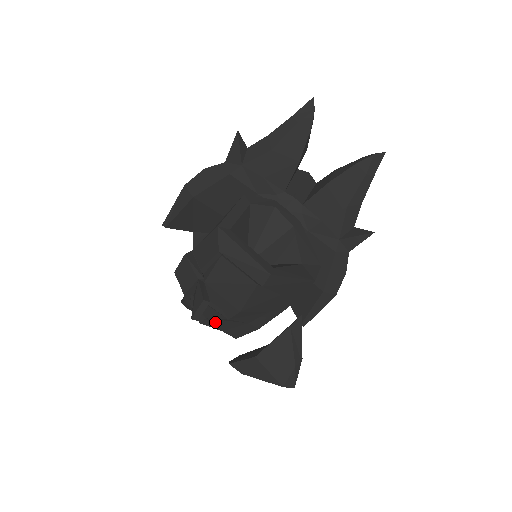
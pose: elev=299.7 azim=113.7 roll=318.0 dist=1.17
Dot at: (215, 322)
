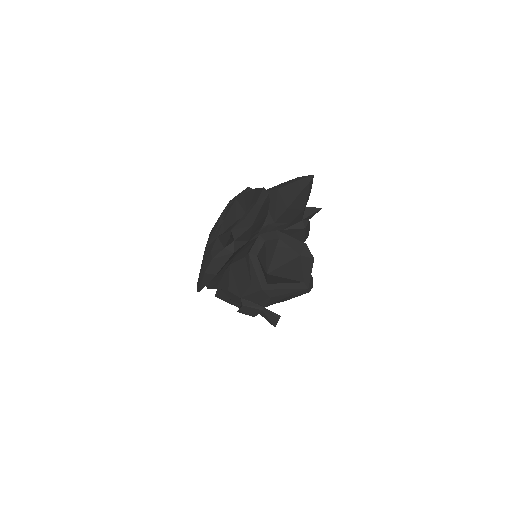
Dot at: occluded
